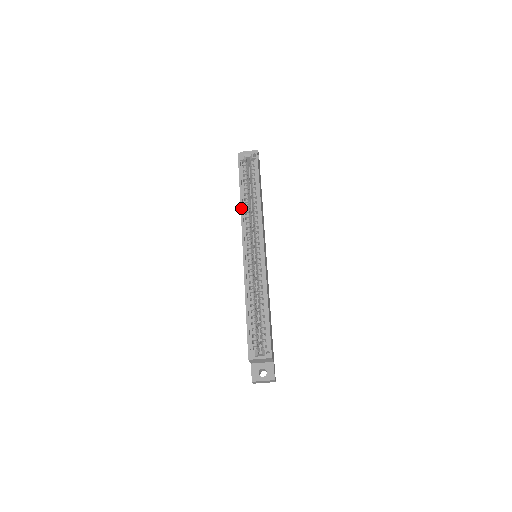
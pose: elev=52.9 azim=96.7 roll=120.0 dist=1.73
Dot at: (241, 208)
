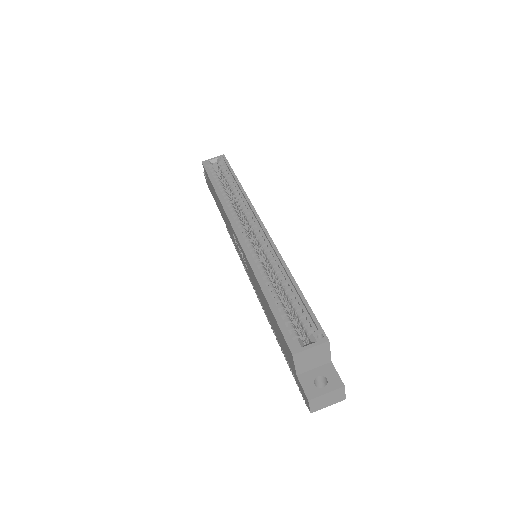
Dot at: (221, 201)
